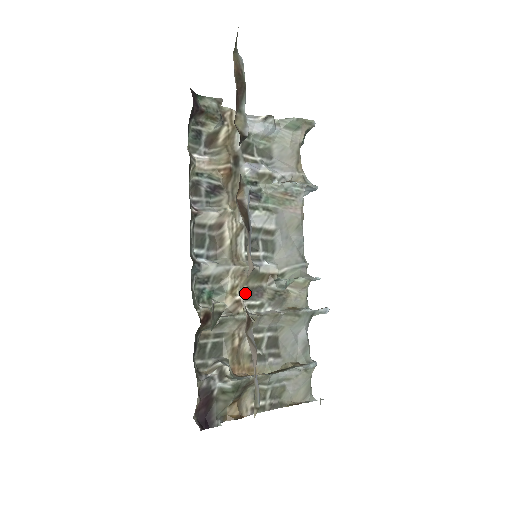
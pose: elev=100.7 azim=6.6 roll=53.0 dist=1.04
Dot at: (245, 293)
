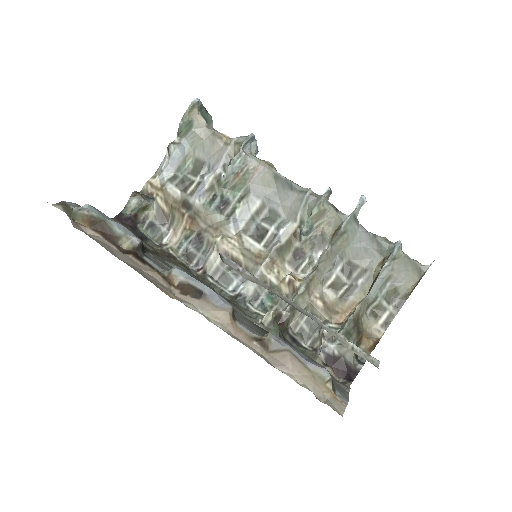
Dot at: (291, 267)
